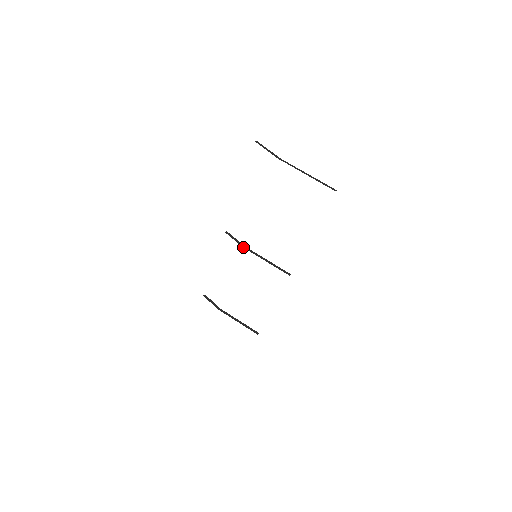
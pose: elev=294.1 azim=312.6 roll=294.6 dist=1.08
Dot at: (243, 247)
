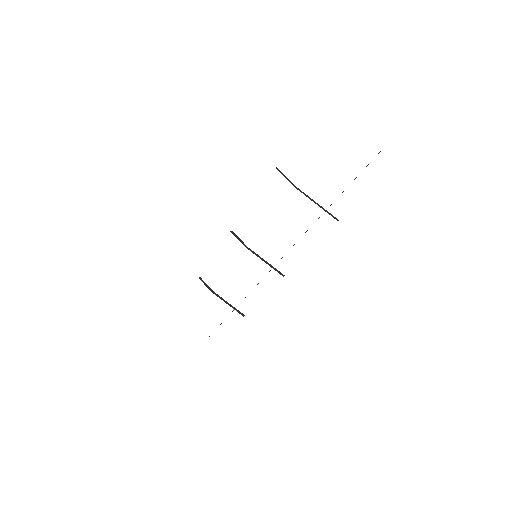
Dot at: (246, 247)
